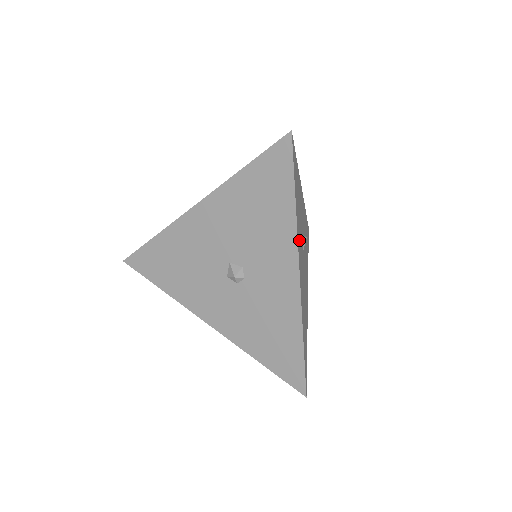
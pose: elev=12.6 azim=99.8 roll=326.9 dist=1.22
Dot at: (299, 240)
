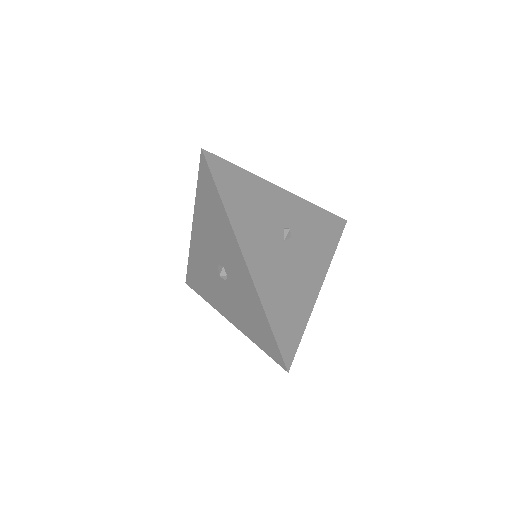
Dot at: (248, 232)
